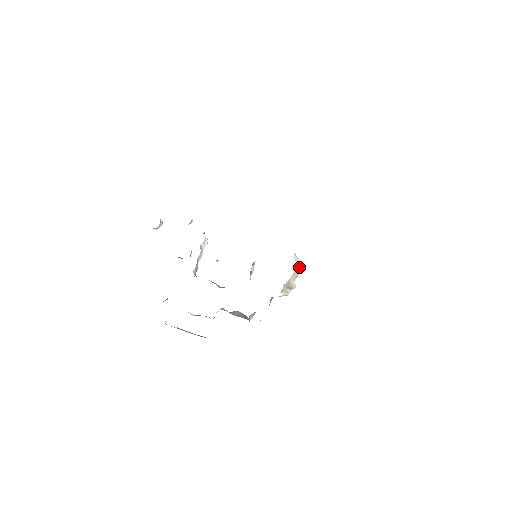
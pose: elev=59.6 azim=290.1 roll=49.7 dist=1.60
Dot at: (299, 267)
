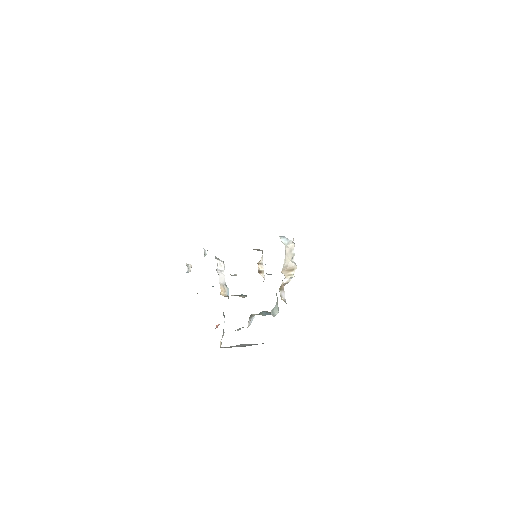
Dot at: (290, 247)
